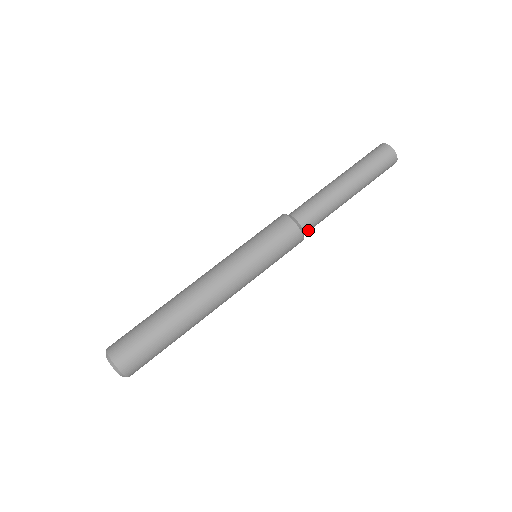
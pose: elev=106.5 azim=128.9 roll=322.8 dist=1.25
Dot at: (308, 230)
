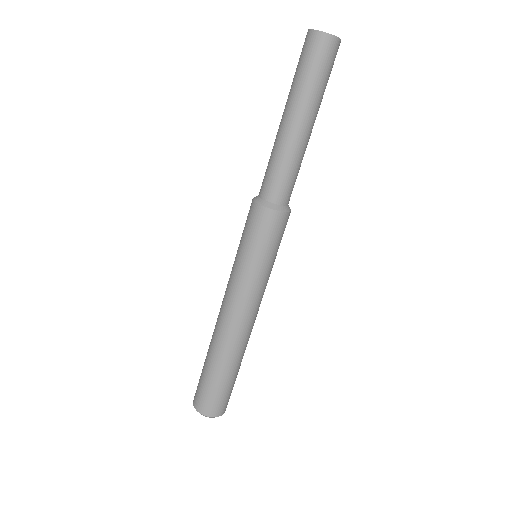
Dot at: occluded
